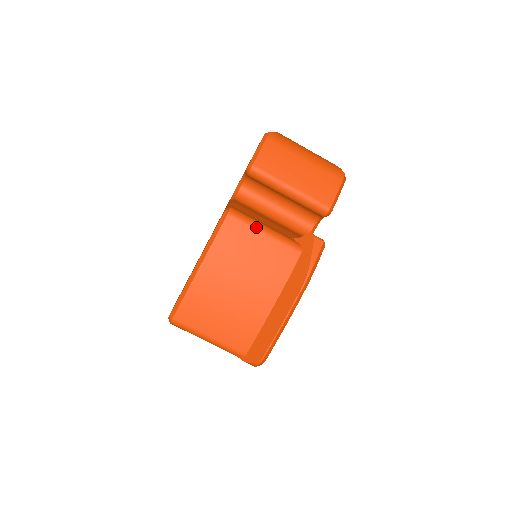
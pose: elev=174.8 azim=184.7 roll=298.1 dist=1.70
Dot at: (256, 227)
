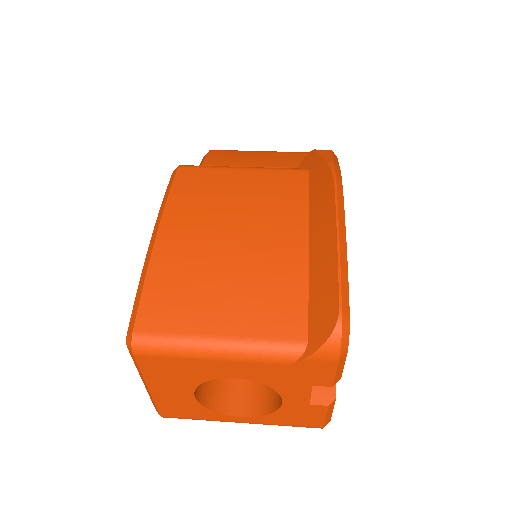
Dot at: (226, 167)
